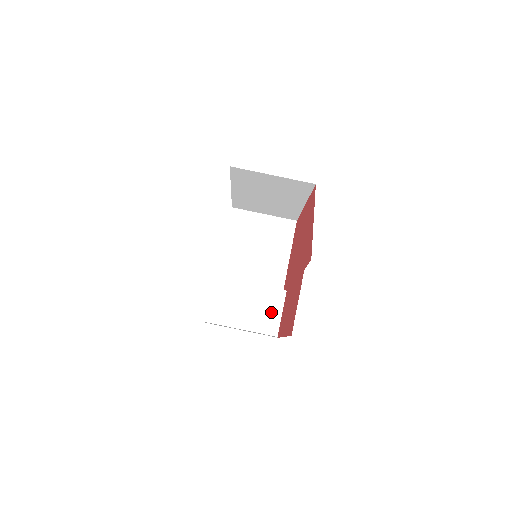
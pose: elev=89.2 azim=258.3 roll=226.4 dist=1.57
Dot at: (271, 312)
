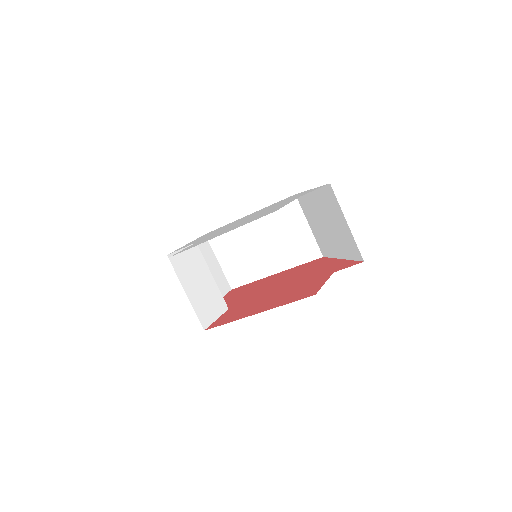
Dot at: (212, 309)
